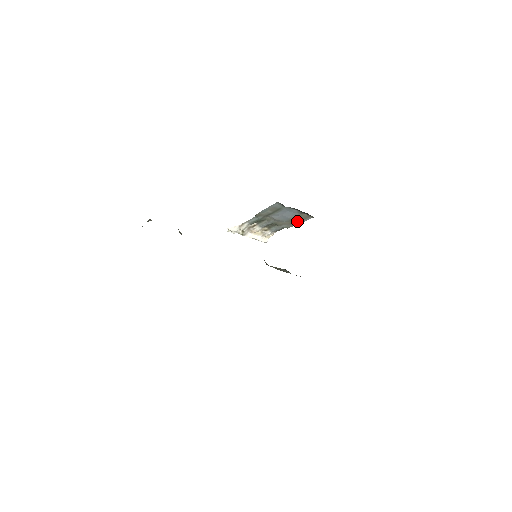
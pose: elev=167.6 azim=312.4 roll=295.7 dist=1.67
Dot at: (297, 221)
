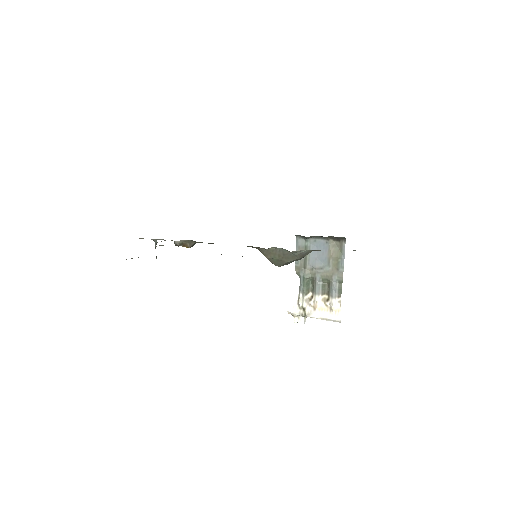
Dot at: (338, 259)
